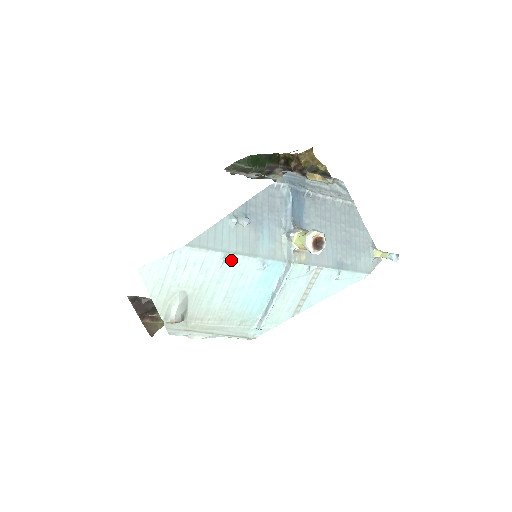
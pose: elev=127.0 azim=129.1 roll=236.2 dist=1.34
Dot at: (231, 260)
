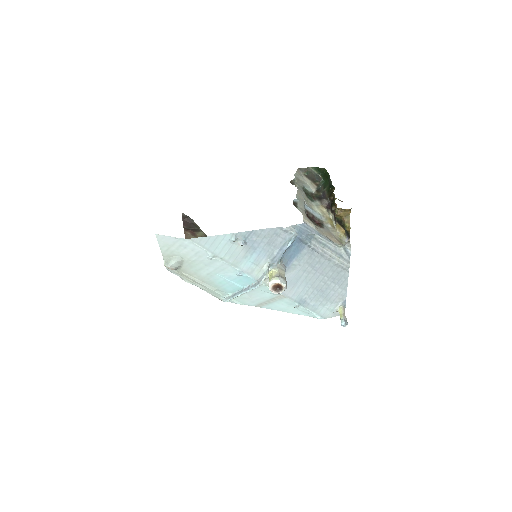
Dot at: (217, 260)
